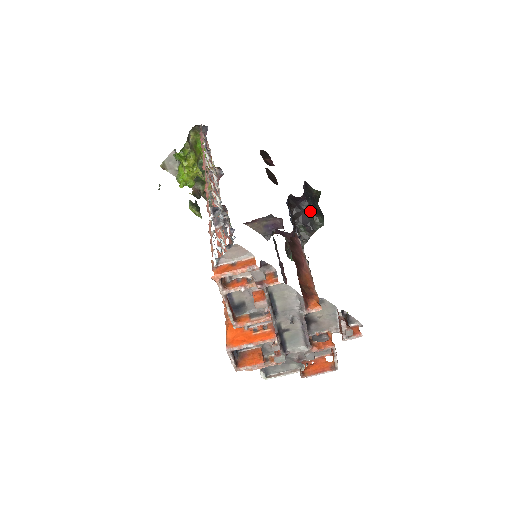
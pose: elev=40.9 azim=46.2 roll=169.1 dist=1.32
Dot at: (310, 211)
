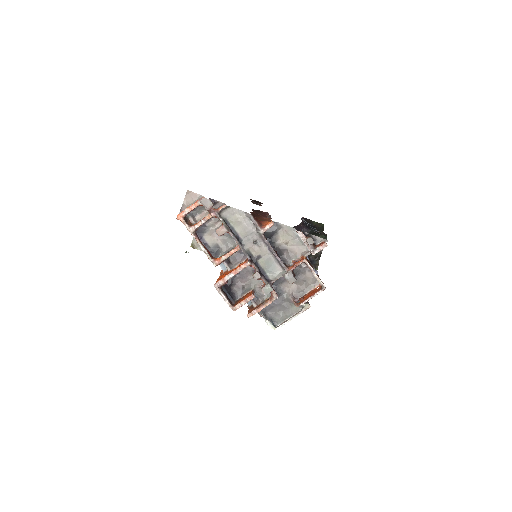
Dot at: (313, 234)
